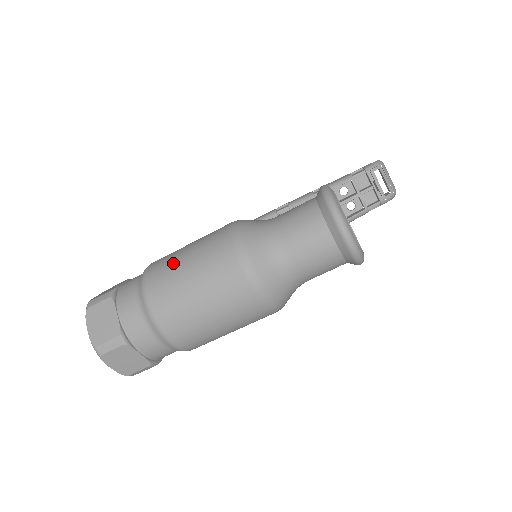
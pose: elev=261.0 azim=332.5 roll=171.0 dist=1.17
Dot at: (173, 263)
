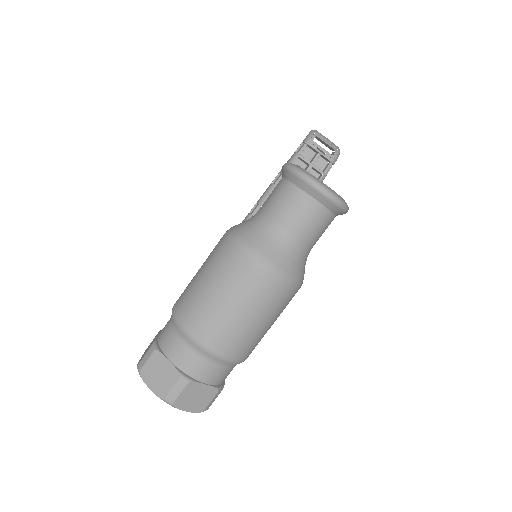
Dot at: (194, 292)
